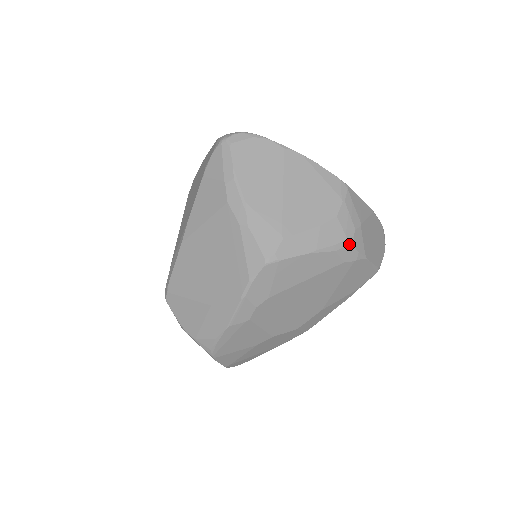
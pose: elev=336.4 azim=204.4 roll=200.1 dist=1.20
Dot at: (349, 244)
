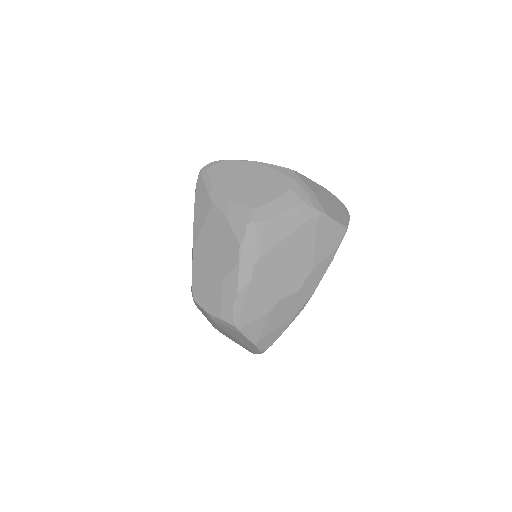
Dot at: (307, 205)
